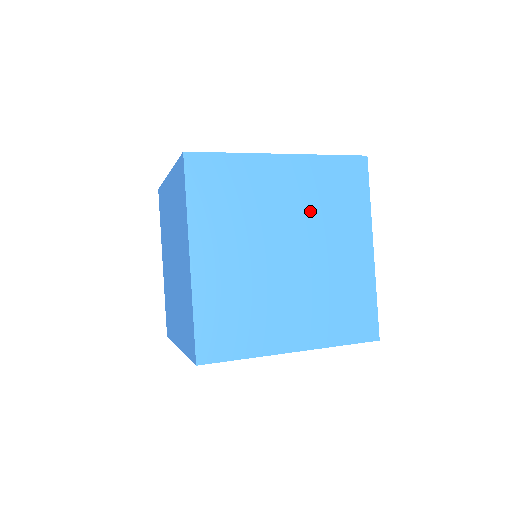
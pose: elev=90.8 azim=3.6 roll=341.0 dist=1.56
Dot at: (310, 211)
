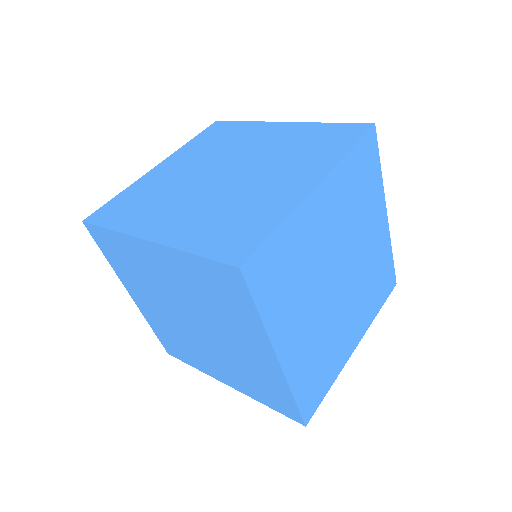
Dot at: (365, 271)
